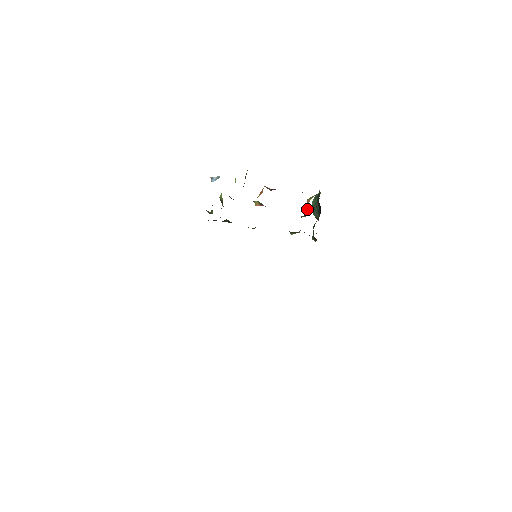
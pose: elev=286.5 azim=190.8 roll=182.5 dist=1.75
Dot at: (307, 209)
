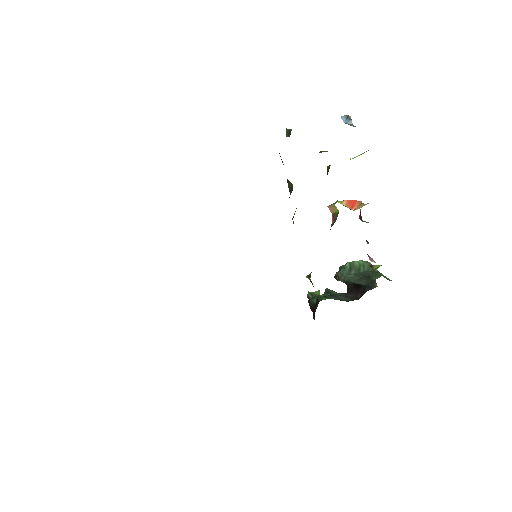
Dot at: occluded
